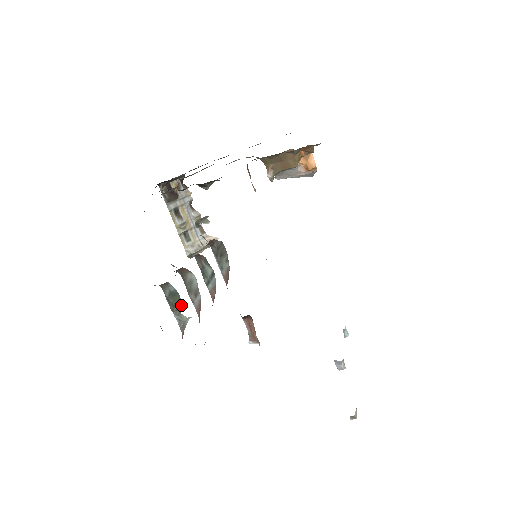
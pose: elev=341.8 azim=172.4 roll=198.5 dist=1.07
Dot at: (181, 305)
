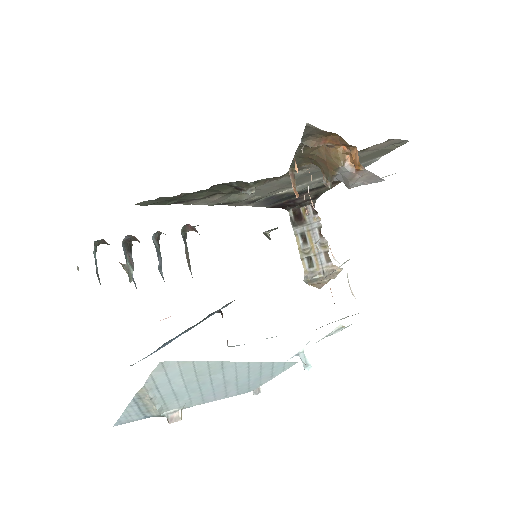
Dot at: occluded
